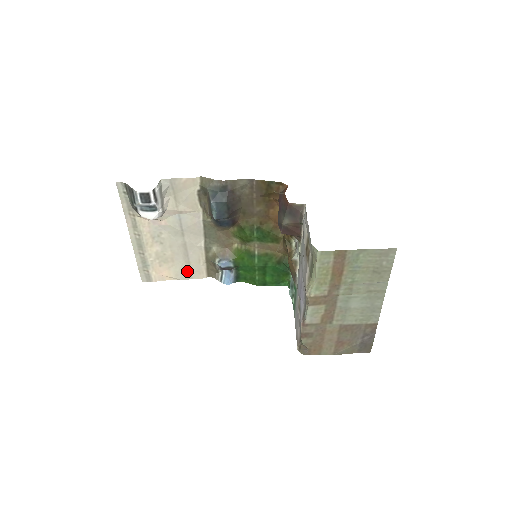
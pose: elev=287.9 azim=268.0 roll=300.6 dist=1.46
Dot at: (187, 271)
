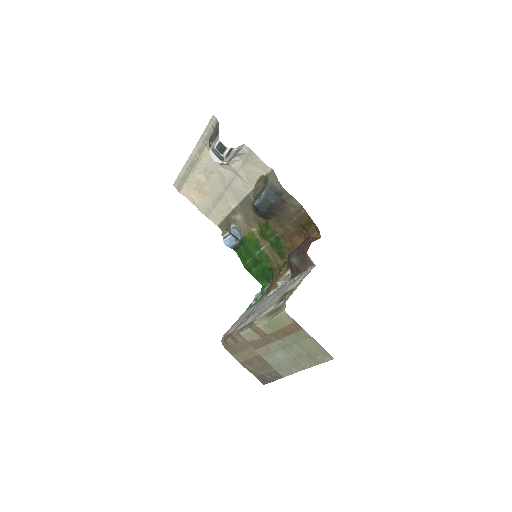
Dot at: (208, 210)
